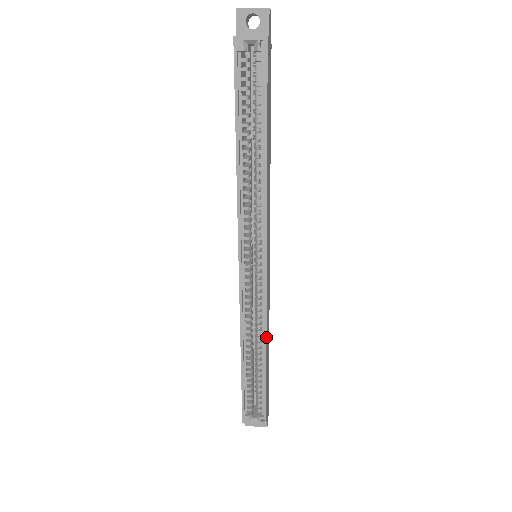
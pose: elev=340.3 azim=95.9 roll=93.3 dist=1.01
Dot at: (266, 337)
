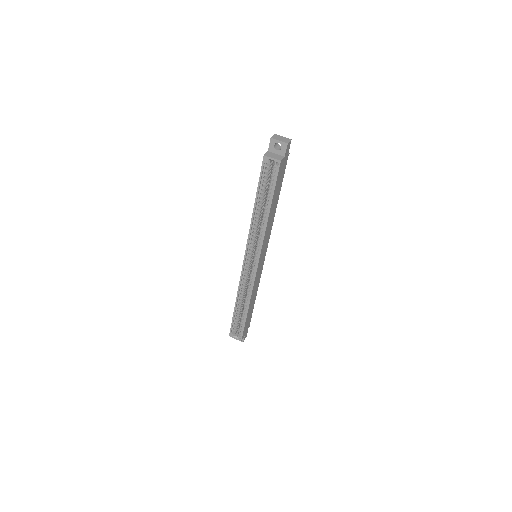
Dot at: (250, 299)
